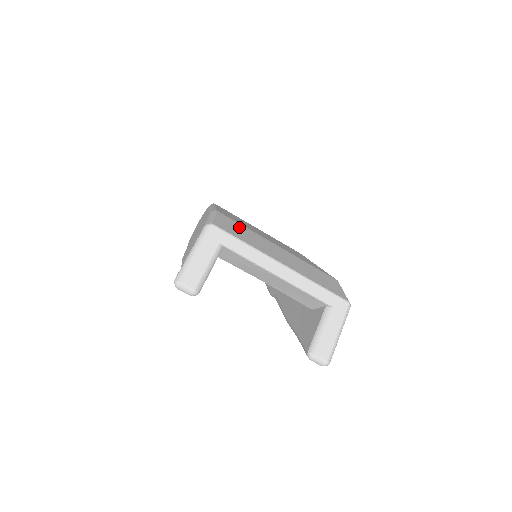
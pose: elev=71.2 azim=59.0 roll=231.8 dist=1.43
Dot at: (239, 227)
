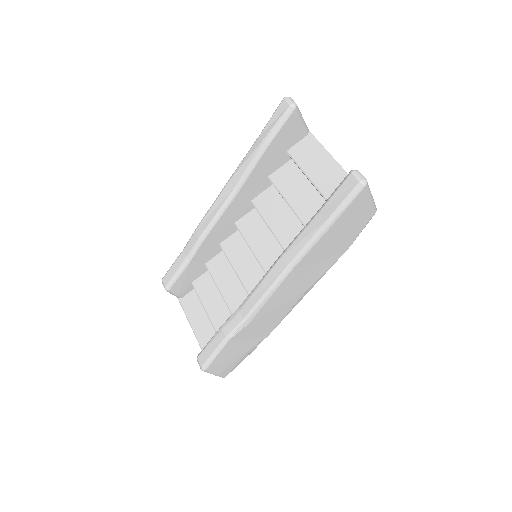
Dot at: occluded
